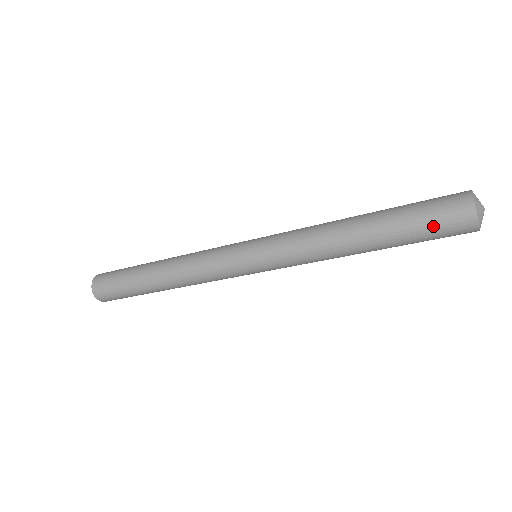
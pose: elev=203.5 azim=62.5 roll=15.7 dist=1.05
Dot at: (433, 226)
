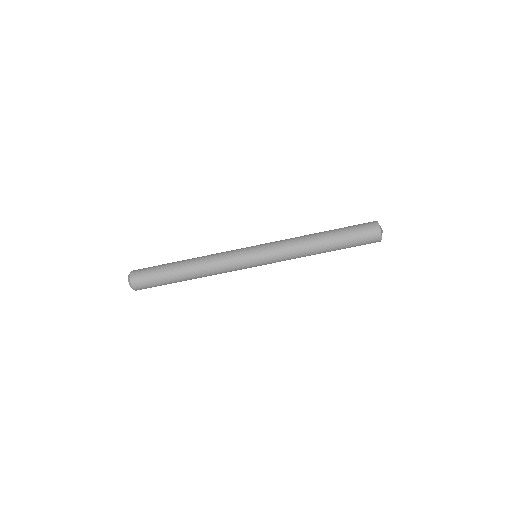
Dot at: (359, 231)
